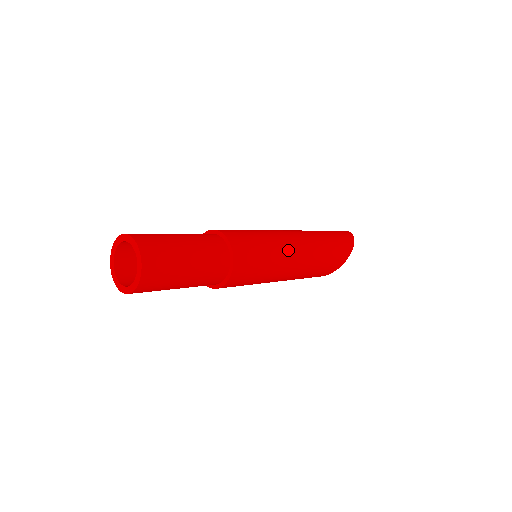
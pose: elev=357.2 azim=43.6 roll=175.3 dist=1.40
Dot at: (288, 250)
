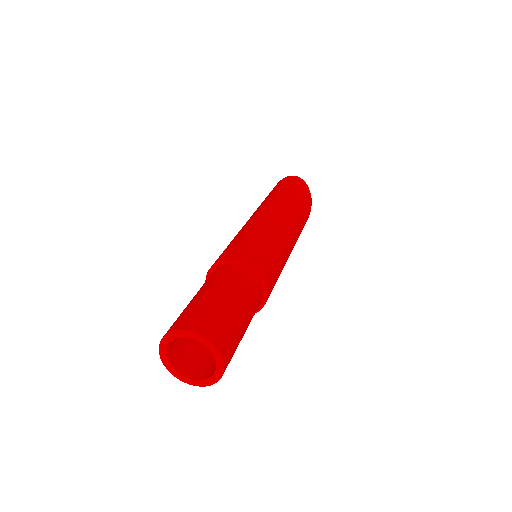
Dot at: (286, 239)
